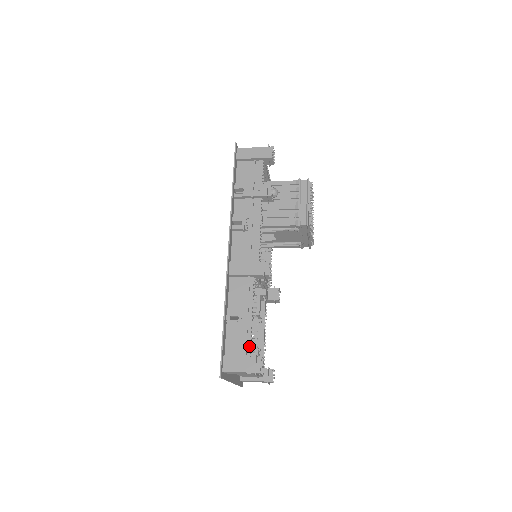
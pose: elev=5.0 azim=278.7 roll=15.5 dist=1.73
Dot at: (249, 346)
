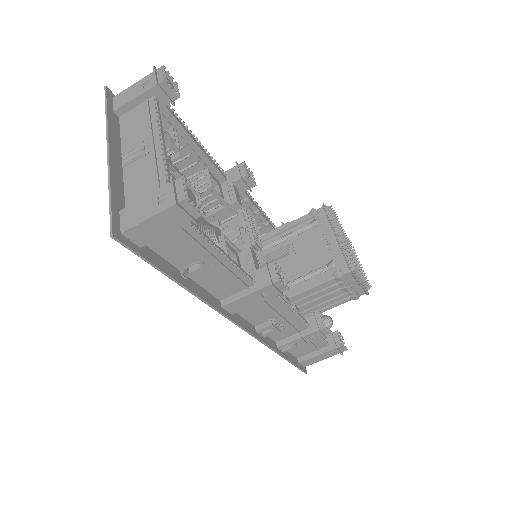
Dot at: (170, 112)
